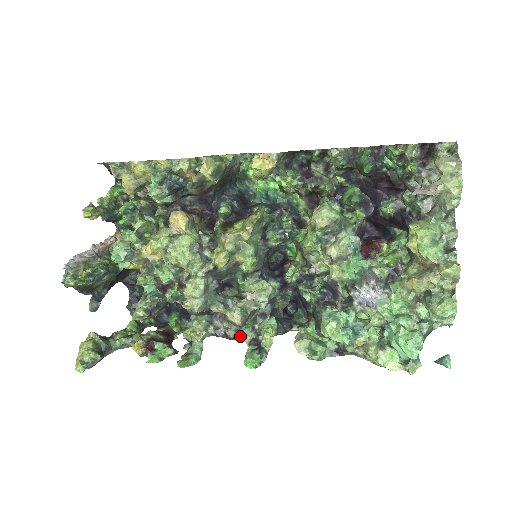
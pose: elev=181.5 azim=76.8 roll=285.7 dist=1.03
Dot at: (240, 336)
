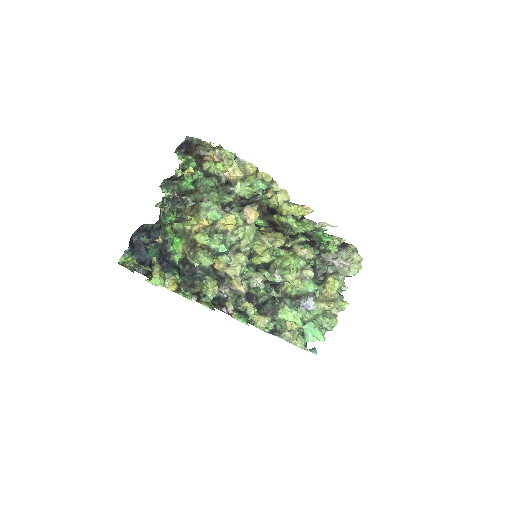
Dot at: (228, 303)
